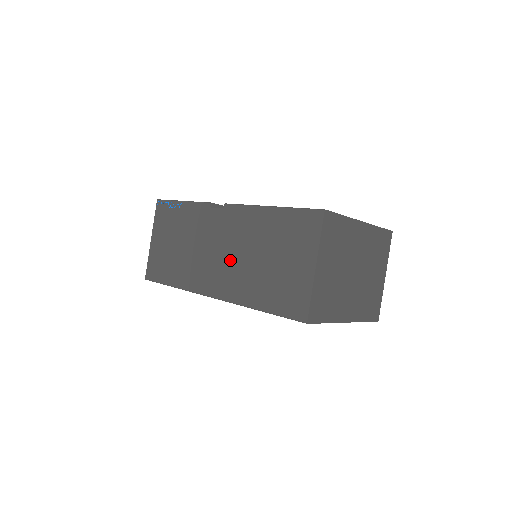
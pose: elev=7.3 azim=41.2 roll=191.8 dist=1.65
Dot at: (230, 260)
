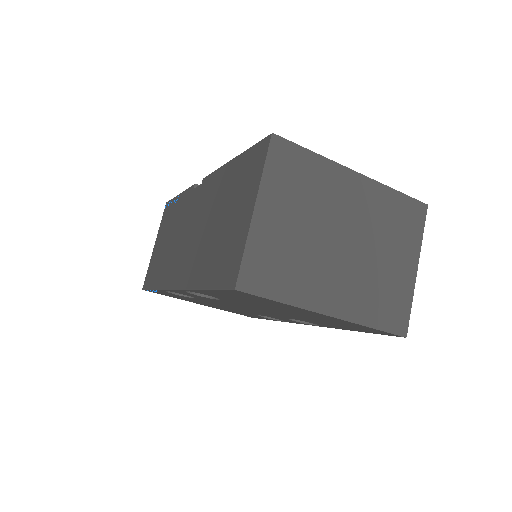
Dot at: (194, 238)
